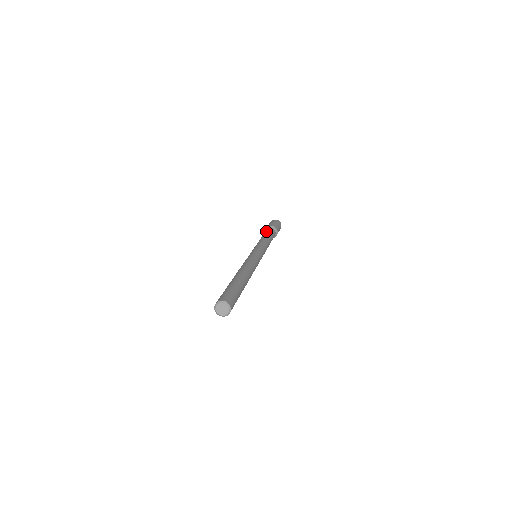
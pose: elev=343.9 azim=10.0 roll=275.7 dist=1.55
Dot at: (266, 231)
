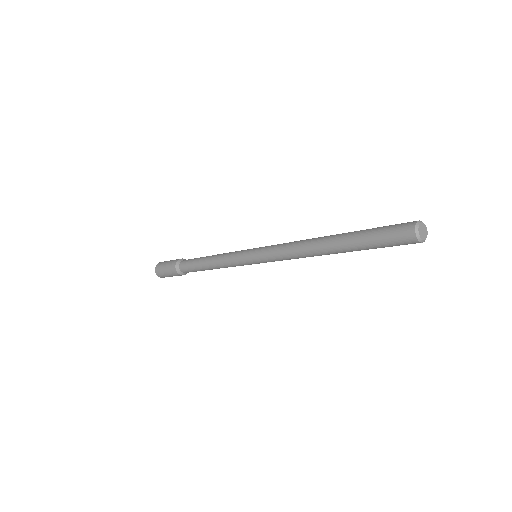
Dot at: occluded
